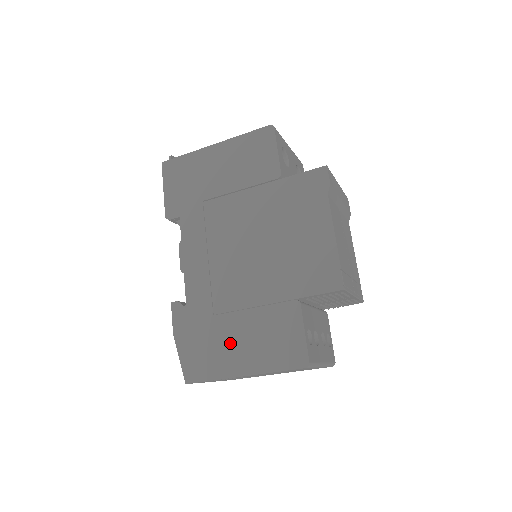
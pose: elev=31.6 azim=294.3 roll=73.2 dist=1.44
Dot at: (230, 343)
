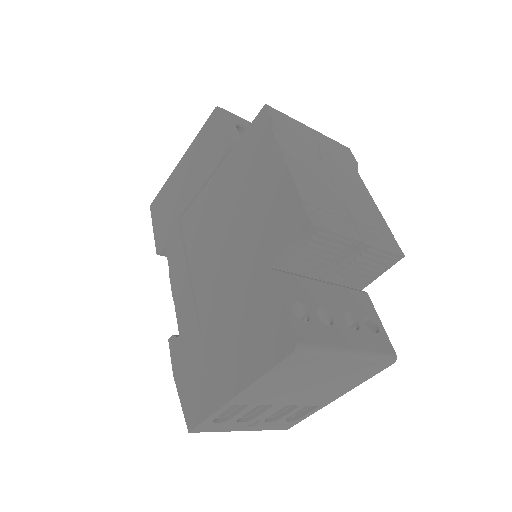
Dot at: (218, 359)
